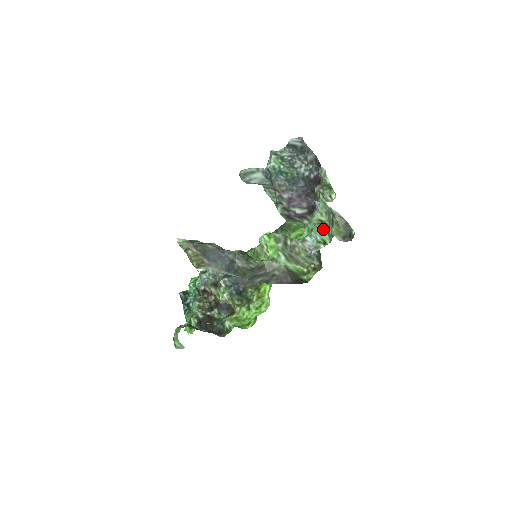
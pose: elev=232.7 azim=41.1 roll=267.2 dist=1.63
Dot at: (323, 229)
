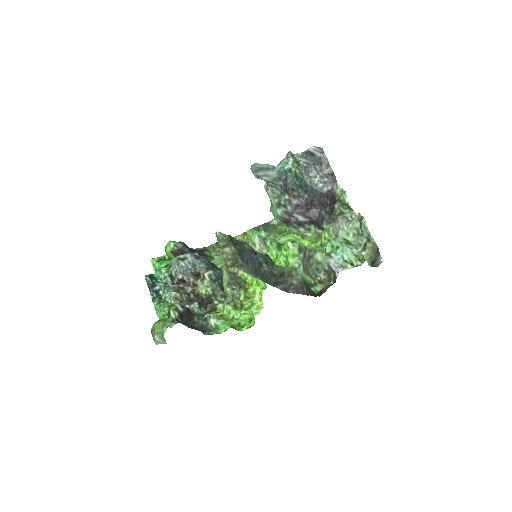
Dot at: (352, 250)
